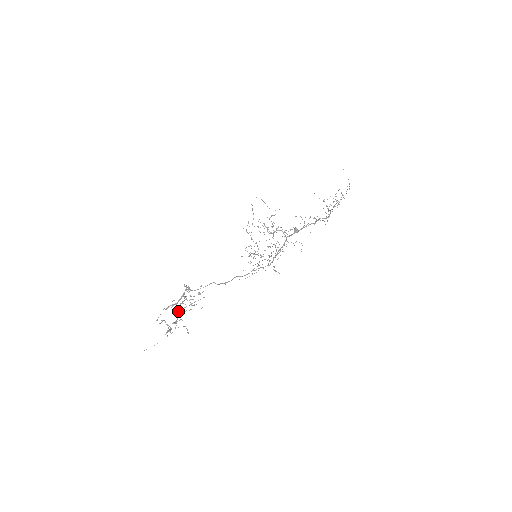
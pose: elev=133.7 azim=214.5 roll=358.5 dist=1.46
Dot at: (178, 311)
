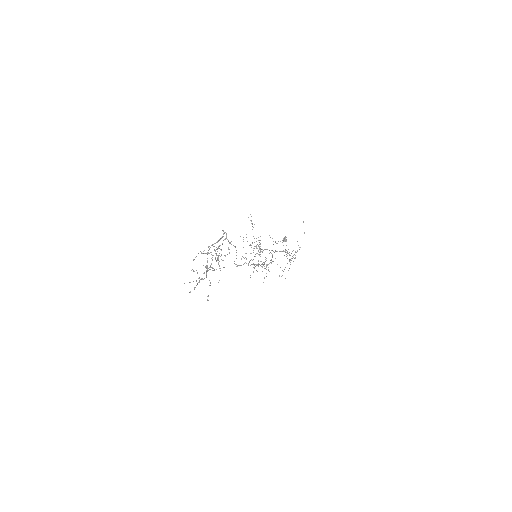
Dot at: occluded
